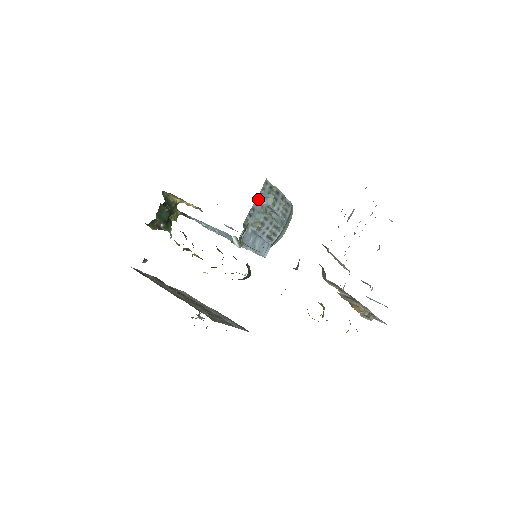
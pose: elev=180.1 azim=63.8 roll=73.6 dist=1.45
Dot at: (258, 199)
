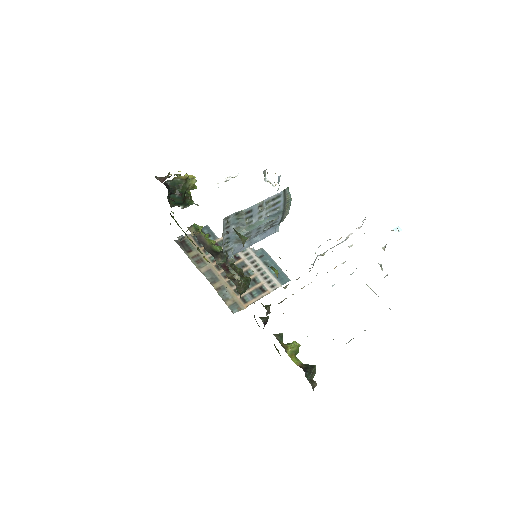
Dot at: (227, 230)
